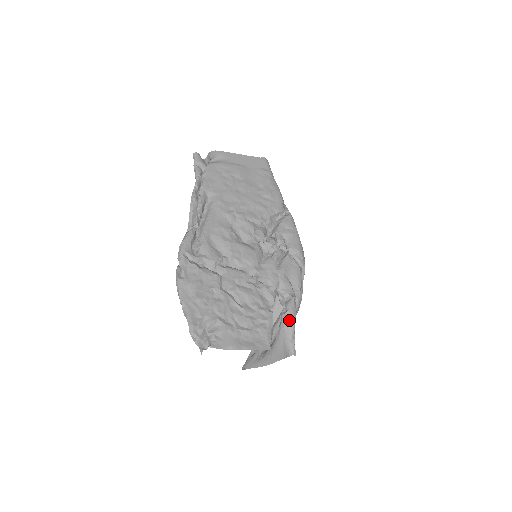
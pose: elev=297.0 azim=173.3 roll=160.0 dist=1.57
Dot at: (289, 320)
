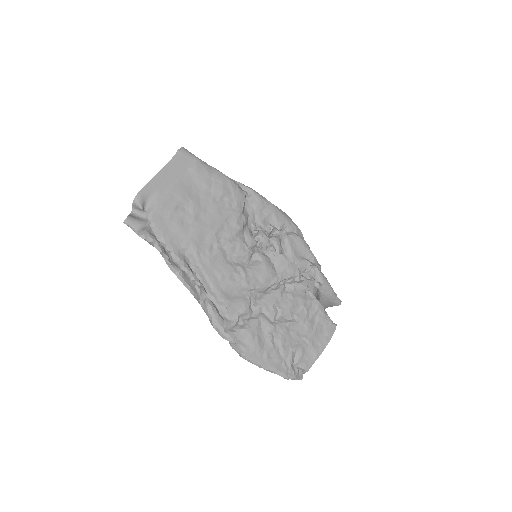
Dot at: (327, 289)
